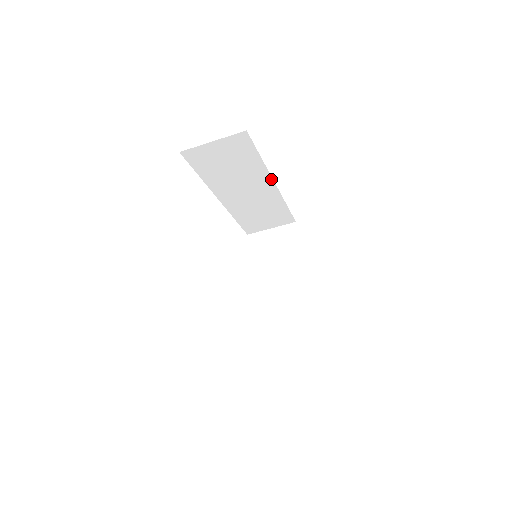
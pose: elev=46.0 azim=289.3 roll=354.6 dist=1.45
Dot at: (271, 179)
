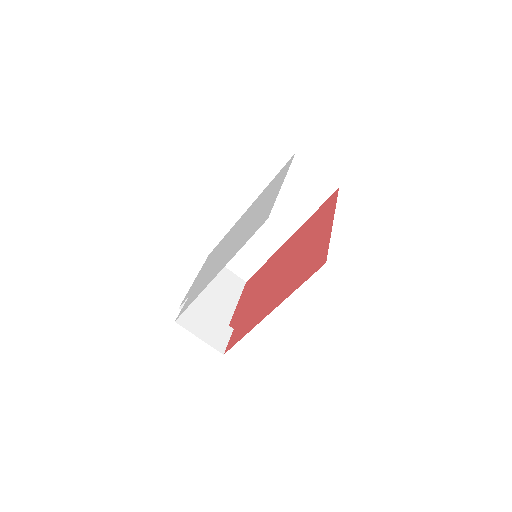
Dot at: (293, 232)
